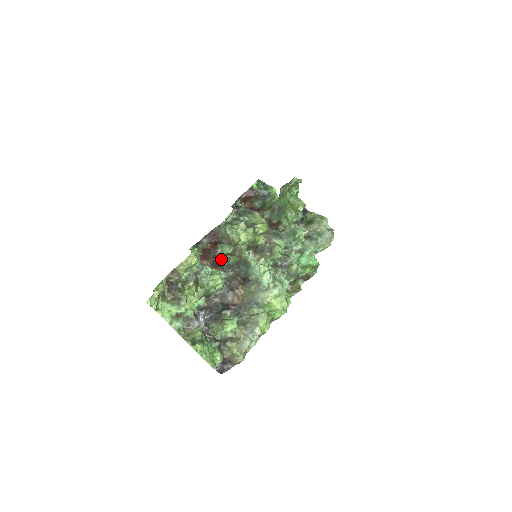
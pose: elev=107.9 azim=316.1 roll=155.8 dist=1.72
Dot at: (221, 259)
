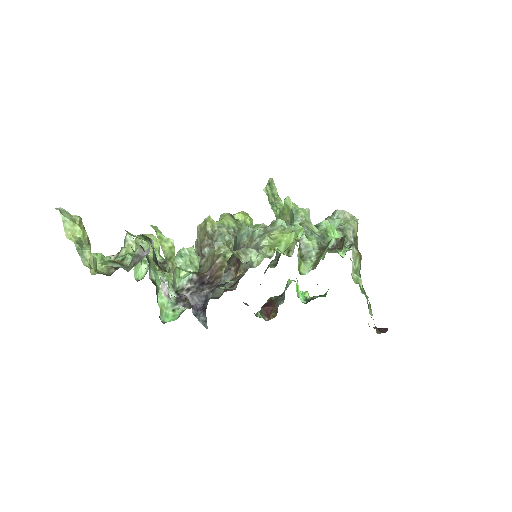
Dot at: occluded
